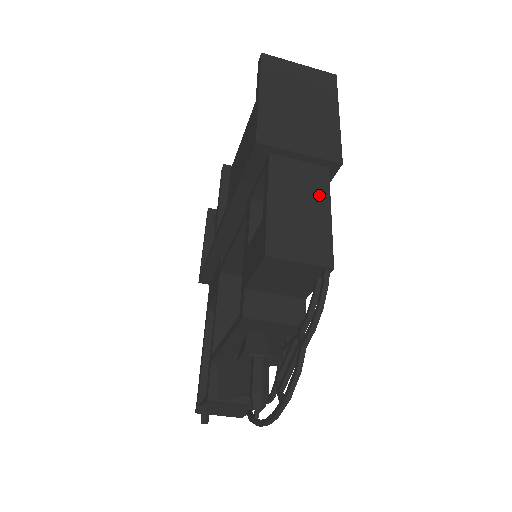
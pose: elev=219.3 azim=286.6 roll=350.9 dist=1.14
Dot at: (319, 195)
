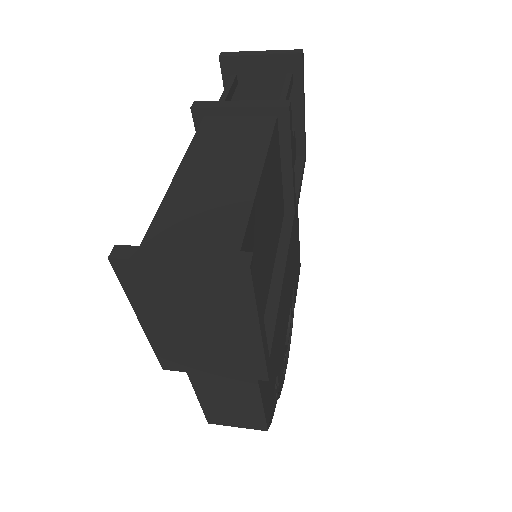
Dot at: (247, 393)
